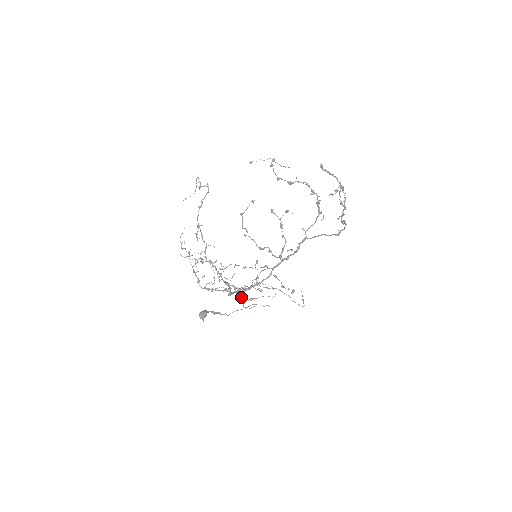
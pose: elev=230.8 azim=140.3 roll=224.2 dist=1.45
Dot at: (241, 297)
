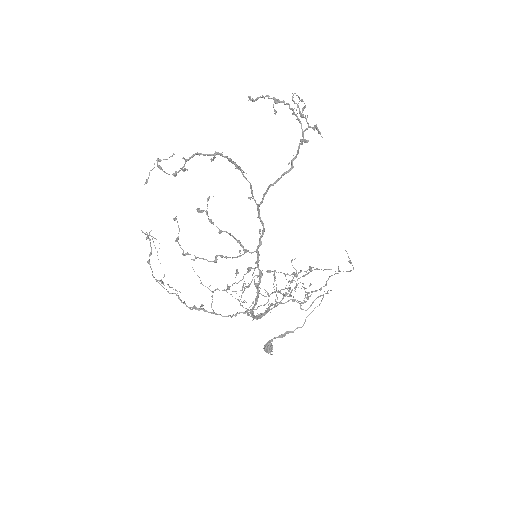
Dot at: (296, 301)
